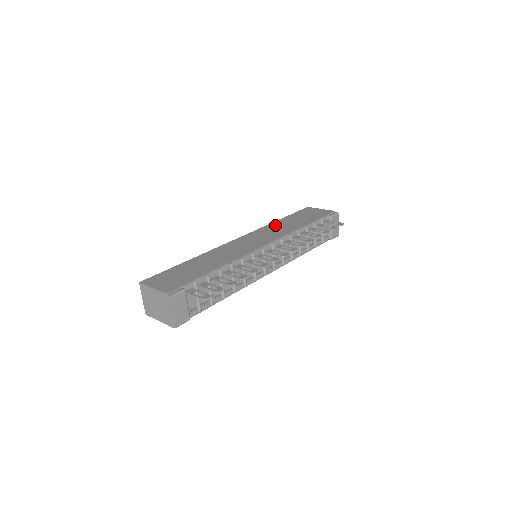
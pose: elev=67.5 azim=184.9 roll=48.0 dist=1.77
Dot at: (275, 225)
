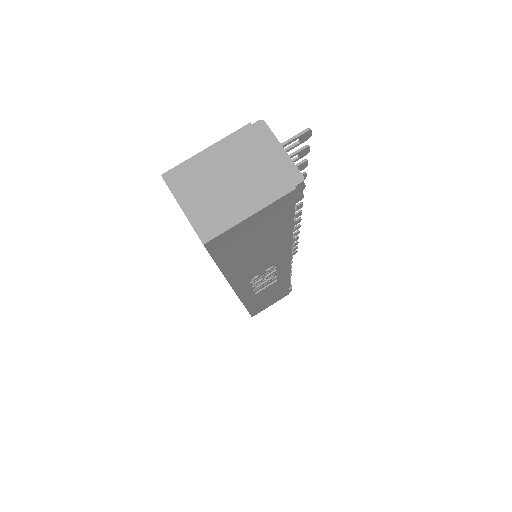
Dot at: occluded
